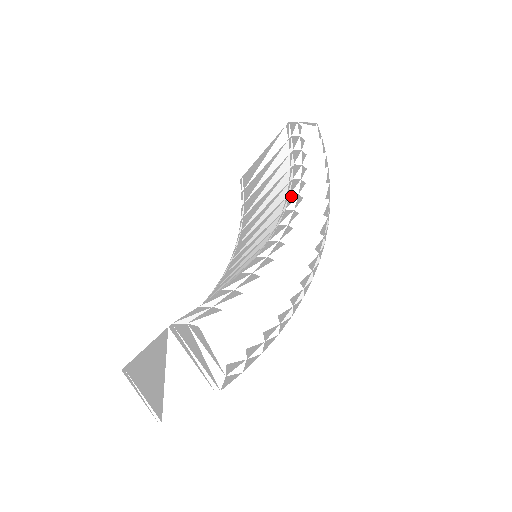
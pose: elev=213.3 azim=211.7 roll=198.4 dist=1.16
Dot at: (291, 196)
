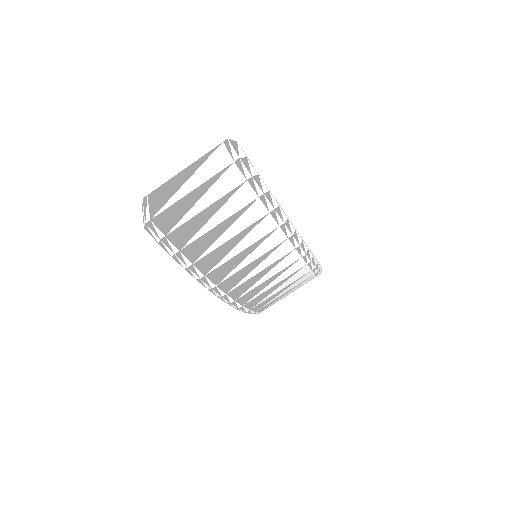
Dot at: occluded
